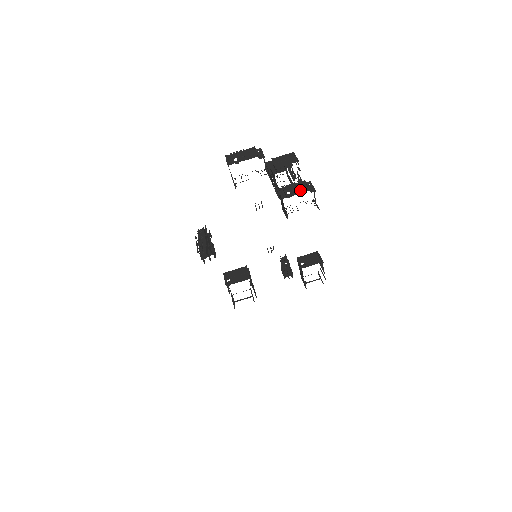
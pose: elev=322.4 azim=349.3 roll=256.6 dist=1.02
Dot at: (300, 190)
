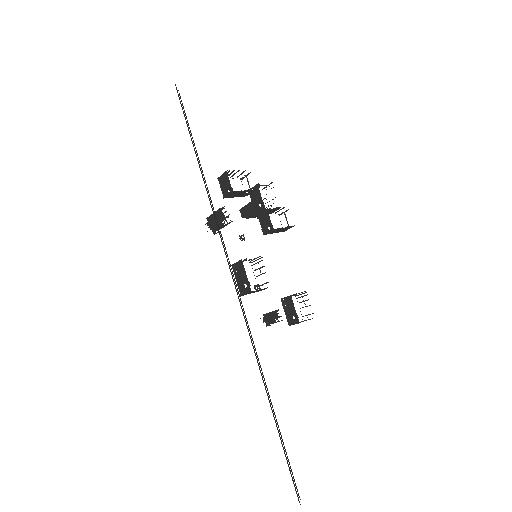
Dot at: (277, 209)
